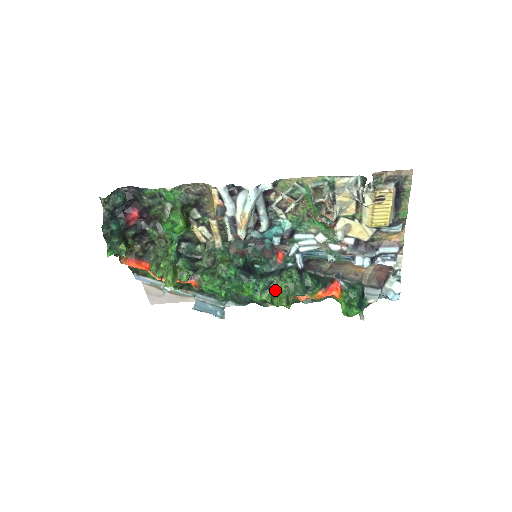
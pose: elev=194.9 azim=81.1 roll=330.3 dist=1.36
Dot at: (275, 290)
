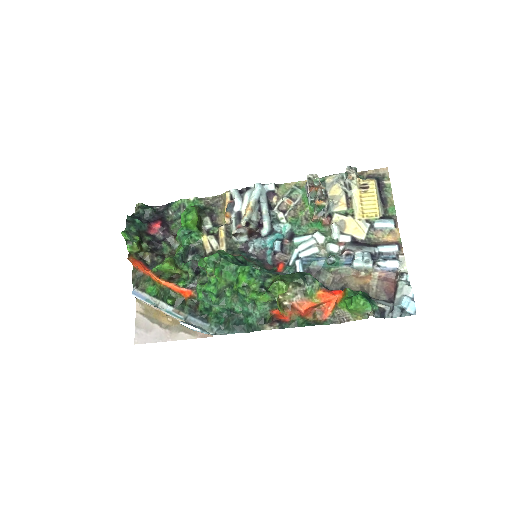
Dot at: occluded
